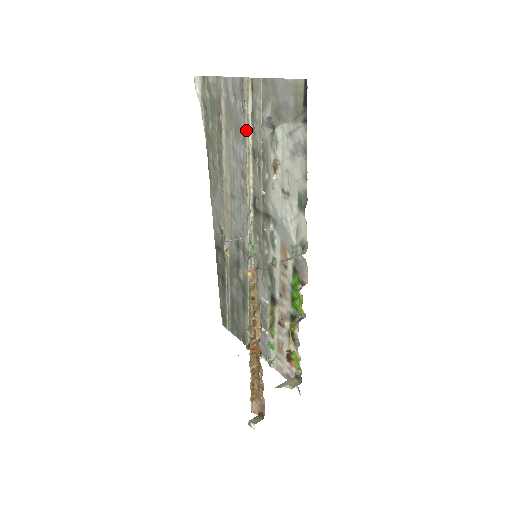
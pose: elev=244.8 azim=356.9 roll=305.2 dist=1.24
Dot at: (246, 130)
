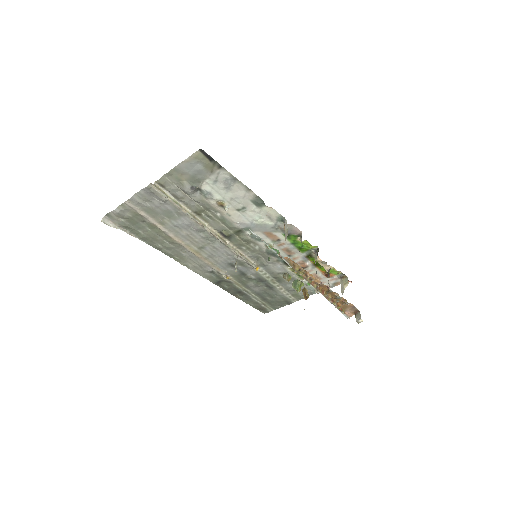
Dot at: (180, 208)
